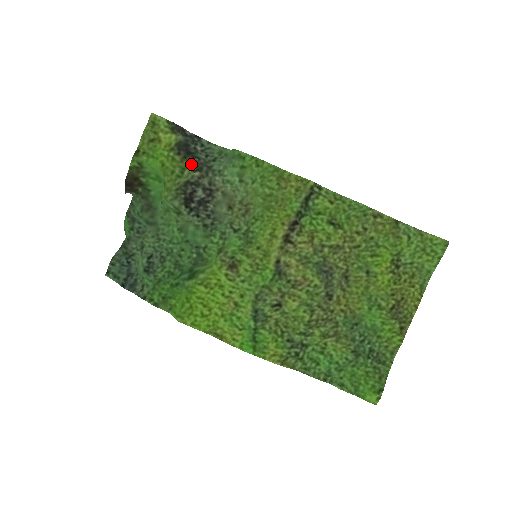
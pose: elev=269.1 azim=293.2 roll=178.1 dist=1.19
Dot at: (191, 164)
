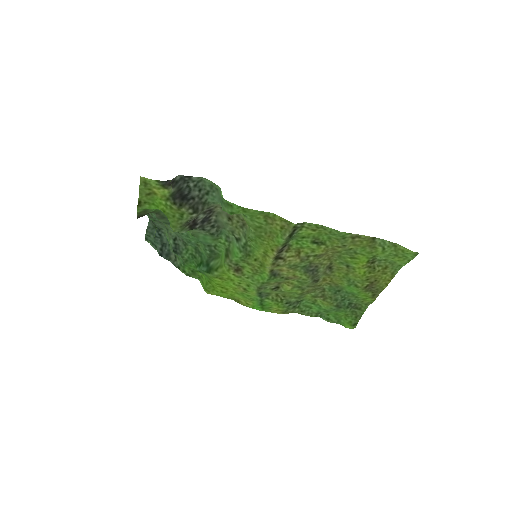
Dot at: (187, 209)
